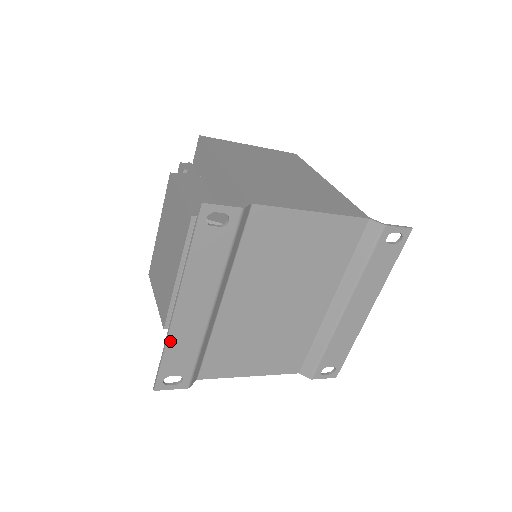
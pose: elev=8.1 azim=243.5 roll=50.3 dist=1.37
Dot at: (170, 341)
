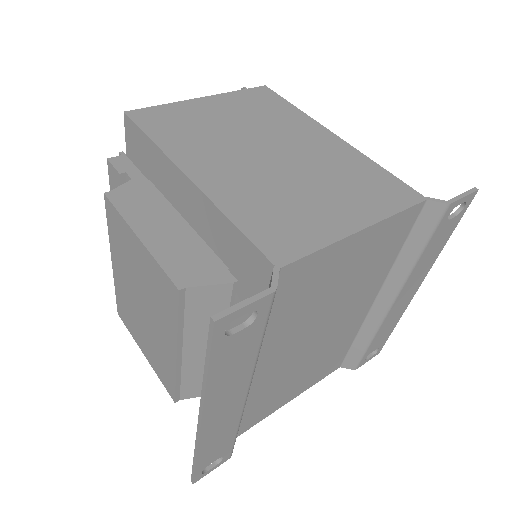
Dot at: (201, 447)
